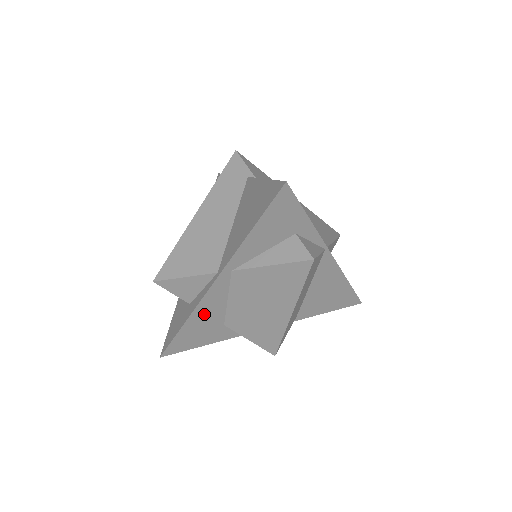
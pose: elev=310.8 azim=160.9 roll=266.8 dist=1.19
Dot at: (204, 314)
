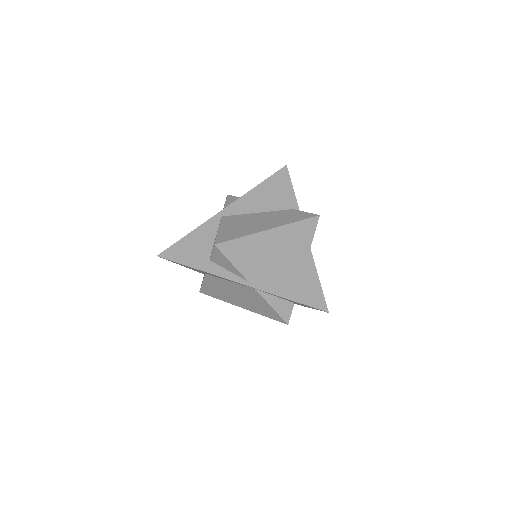
Dot at: (211, 274)
